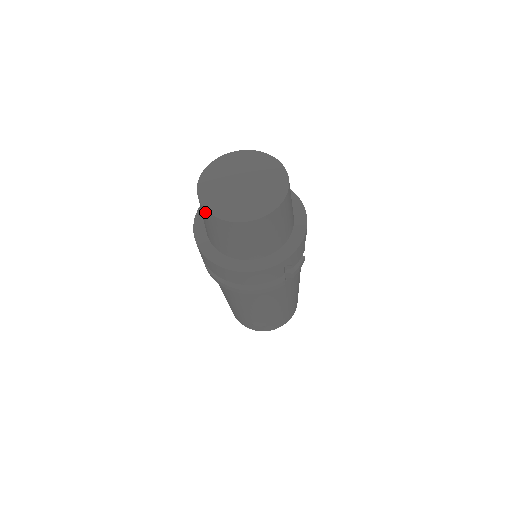
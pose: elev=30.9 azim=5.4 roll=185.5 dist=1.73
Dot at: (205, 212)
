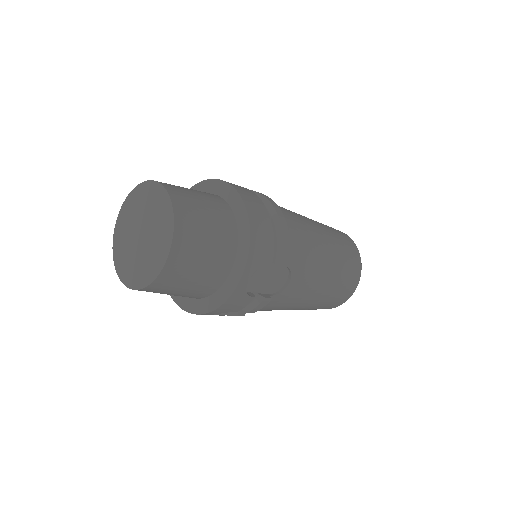
Dot at: occluded
